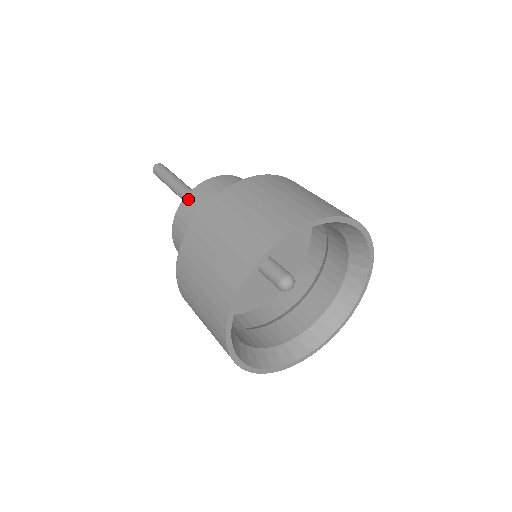
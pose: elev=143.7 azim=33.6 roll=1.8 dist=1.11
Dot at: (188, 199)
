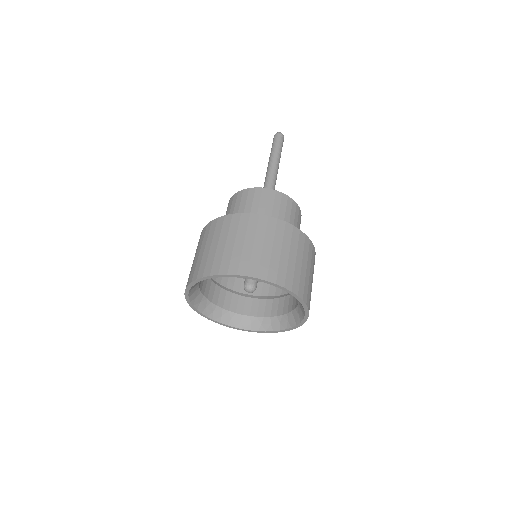
Dot at: (256, 191)
